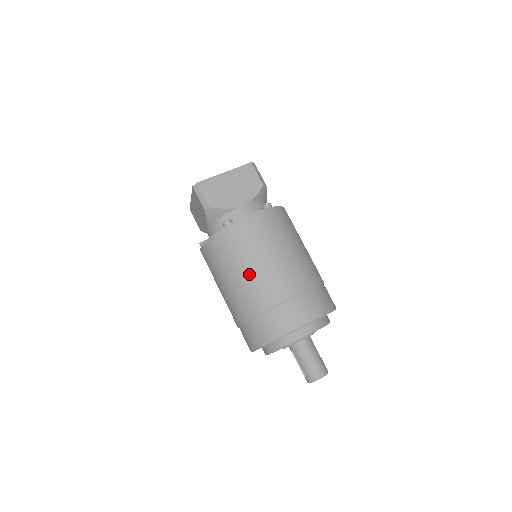
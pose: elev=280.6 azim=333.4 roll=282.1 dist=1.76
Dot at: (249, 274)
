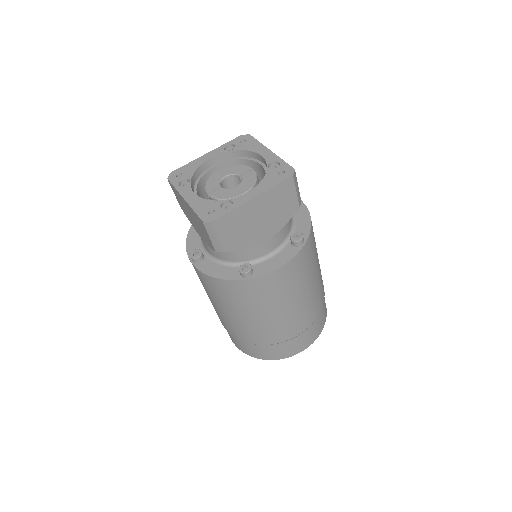
Dot at: (260, 320)
